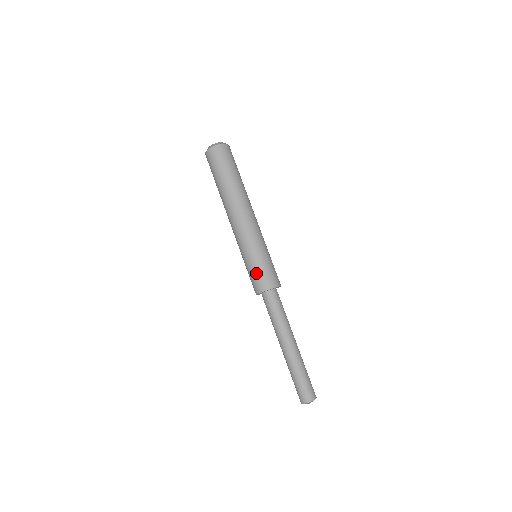
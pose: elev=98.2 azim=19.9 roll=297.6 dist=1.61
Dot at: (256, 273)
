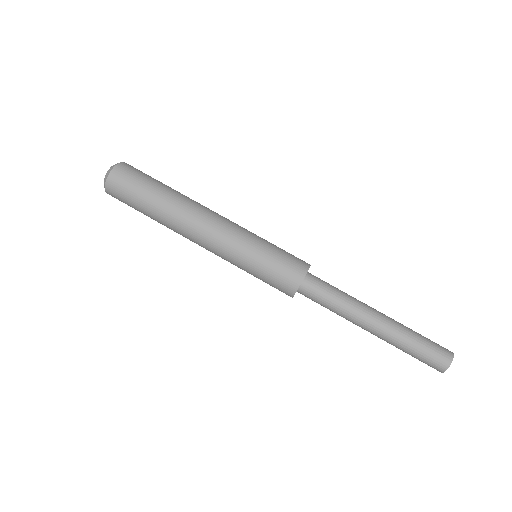
Dot at: (282, 258)
